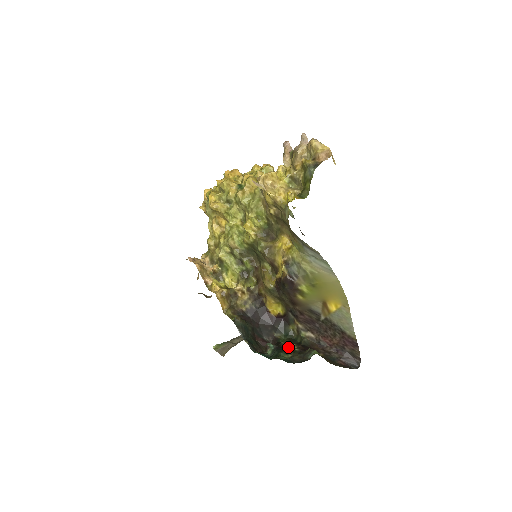
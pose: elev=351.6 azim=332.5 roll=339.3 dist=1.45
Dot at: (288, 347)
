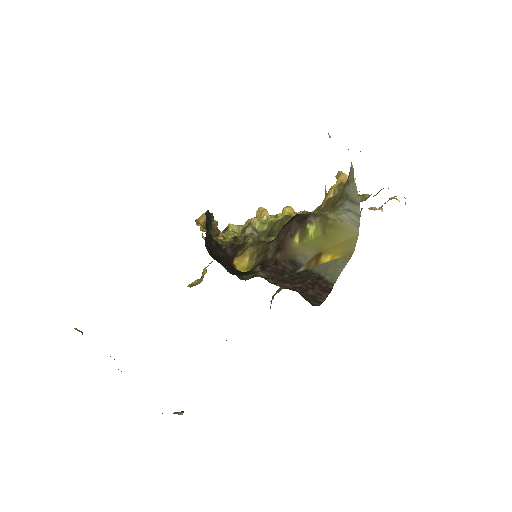
Dot at: occluded
